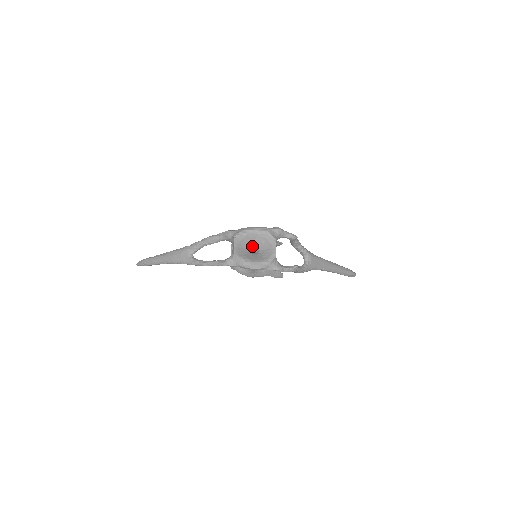
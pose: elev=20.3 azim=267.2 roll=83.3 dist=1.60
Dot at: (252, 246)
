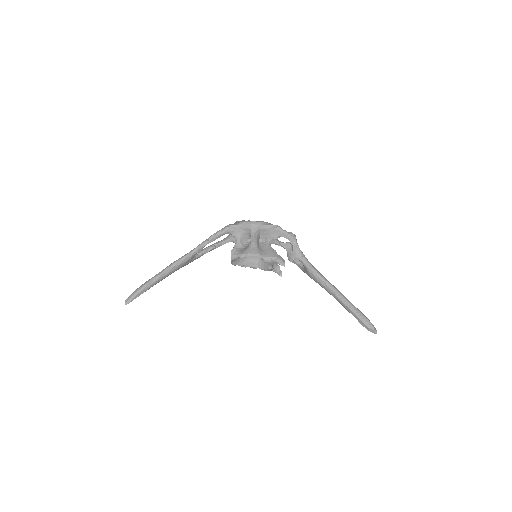
Dot at: occluded
